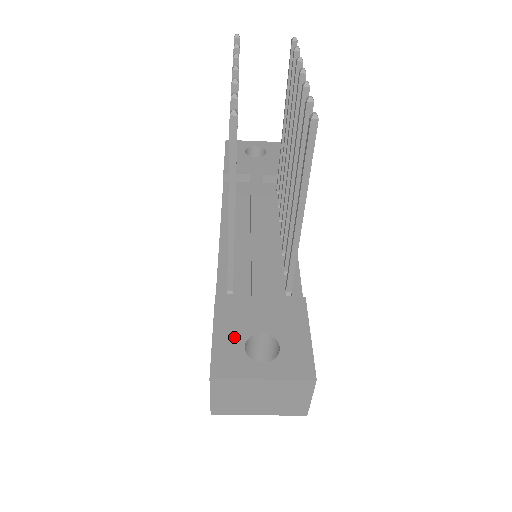
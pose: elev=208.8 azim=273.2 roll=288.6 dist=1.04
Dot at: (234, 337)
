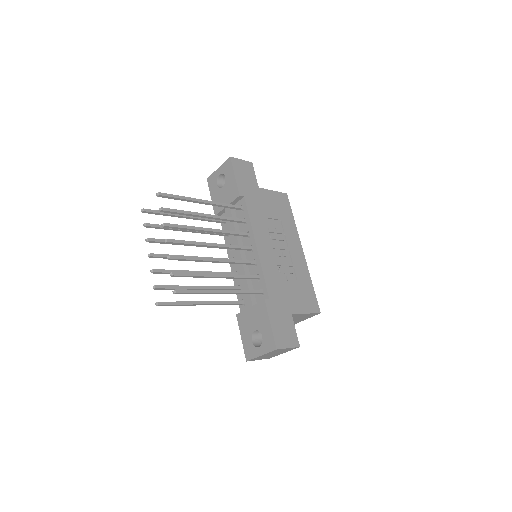
Dot at: (247, 337)
